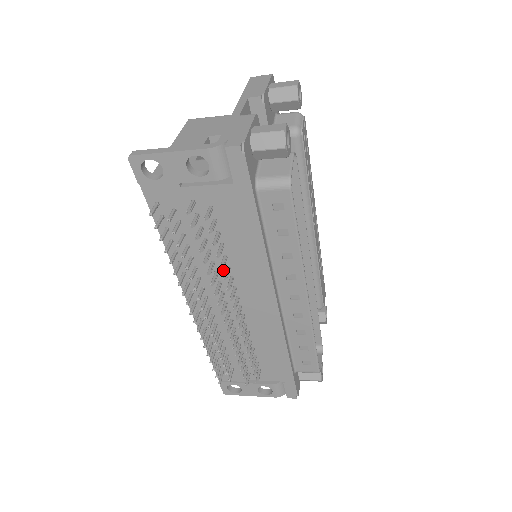
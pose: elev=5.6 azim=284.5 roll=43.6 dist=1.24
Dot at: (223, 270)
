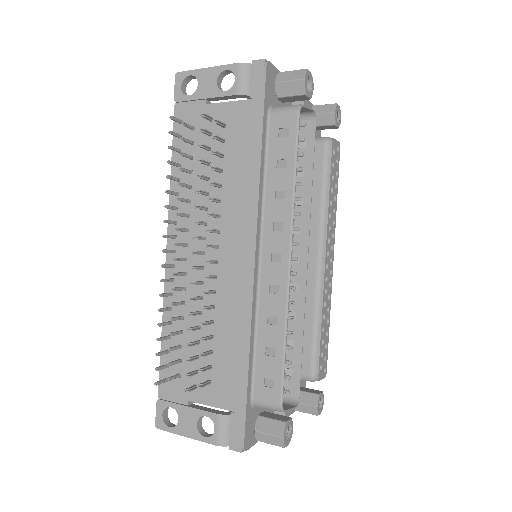
Dot at: (213, 206)
